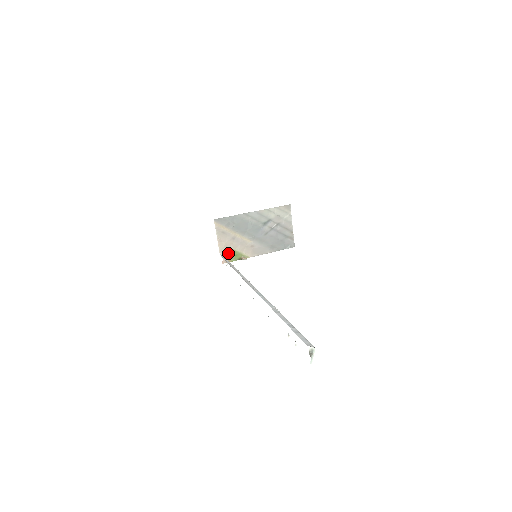
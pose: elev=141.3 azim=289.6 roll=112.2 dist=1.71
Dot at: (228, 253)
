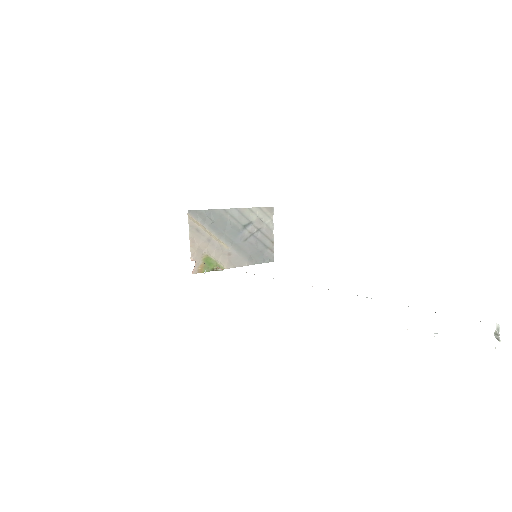
Dot at: (200, 260)
